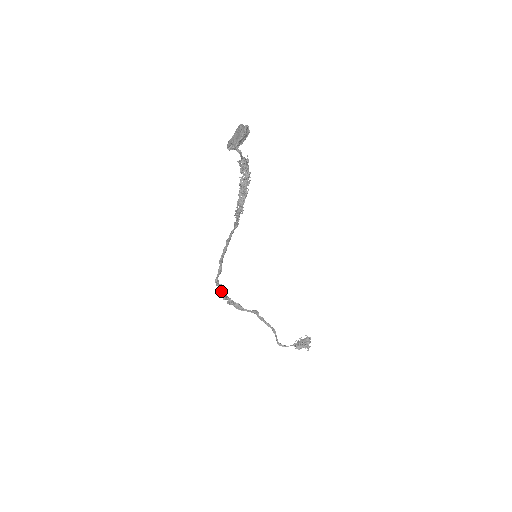
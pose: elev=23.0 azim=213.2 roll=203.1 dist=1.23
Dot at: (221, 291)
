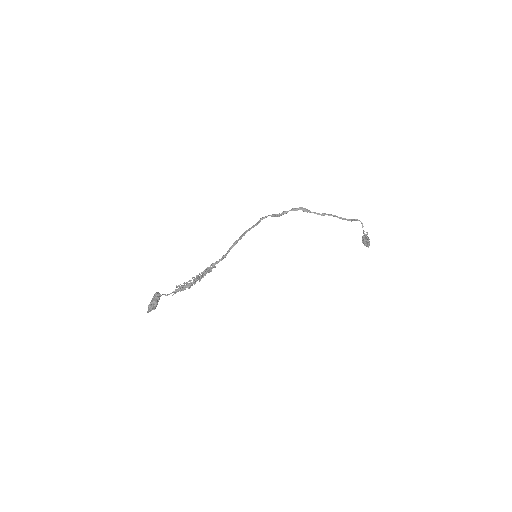
Dot at: (274, 215)
